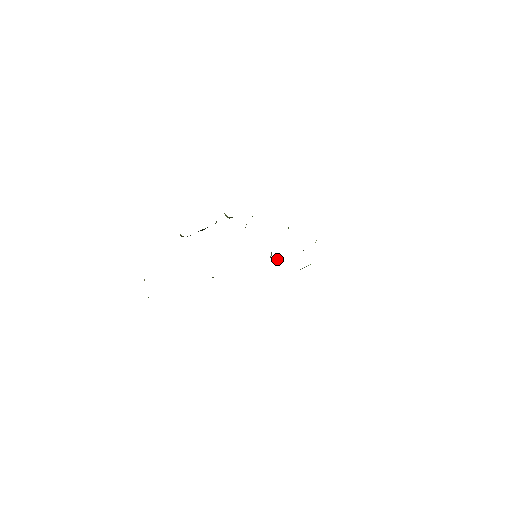
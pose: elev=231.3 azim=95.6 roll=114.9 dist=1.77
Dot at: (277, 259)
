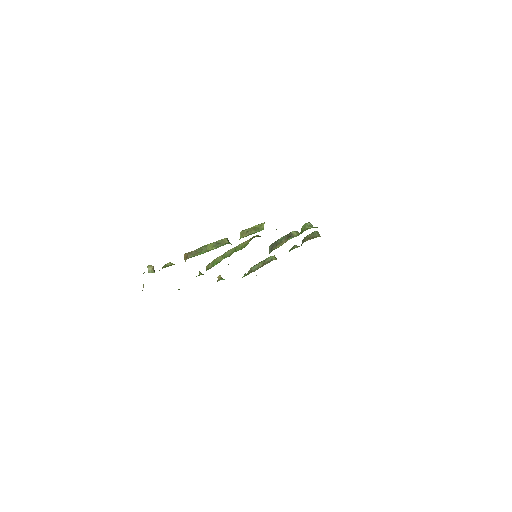
Dot at: occluded
